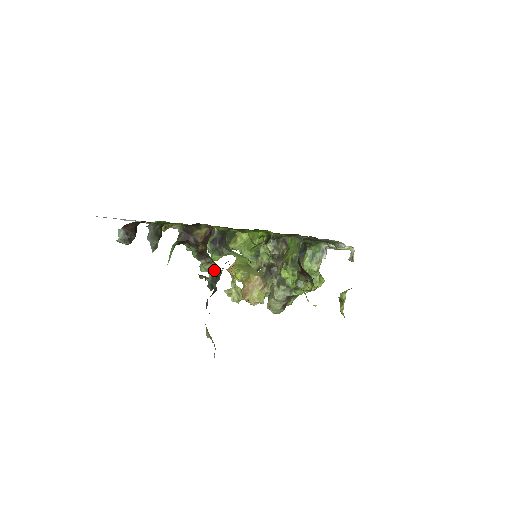
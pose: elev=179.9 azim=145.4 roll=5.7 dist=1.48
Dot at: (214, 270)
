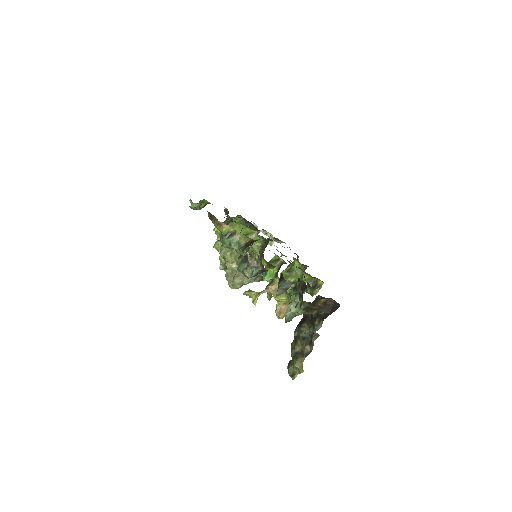
Dot at: occluded
